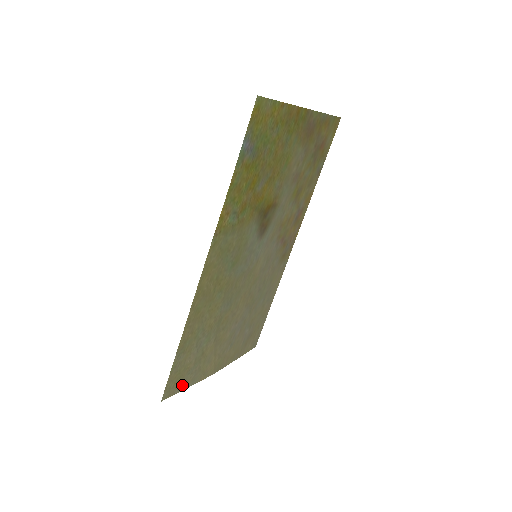
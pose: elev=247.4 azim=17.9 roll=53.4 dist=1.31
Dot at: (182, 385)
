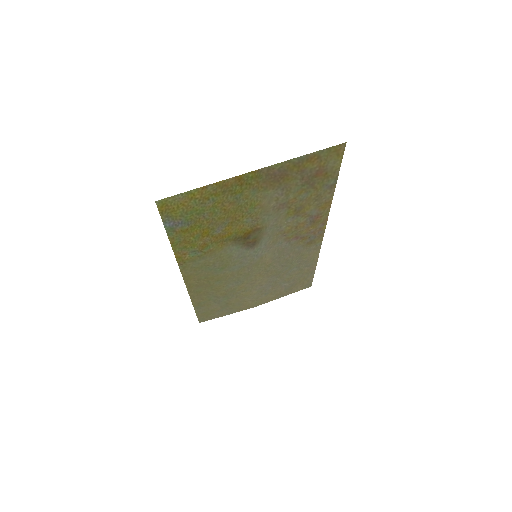
Dot at: (217, 315)
